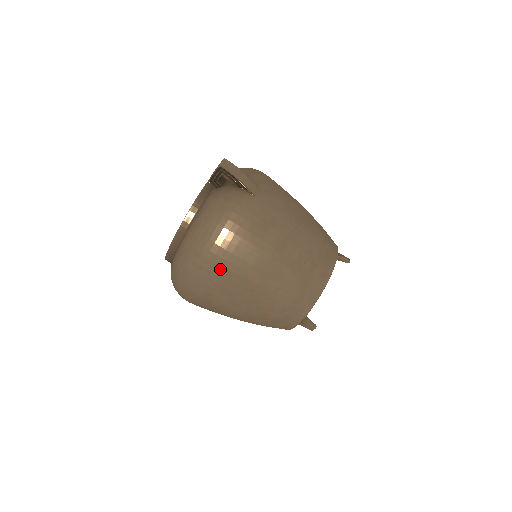
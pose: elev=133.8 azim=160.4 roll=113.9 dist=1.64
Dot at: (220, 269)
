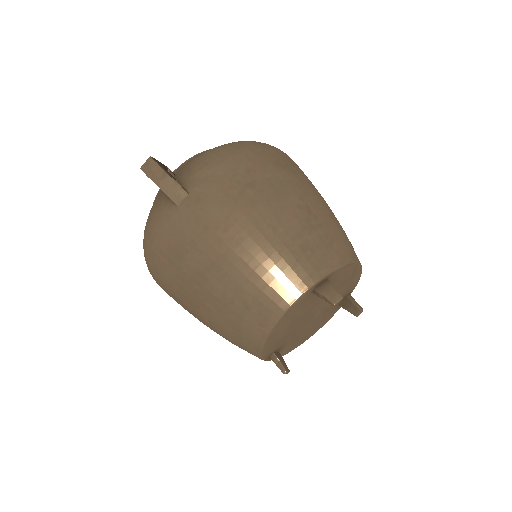
Dot at: (160, 284)
